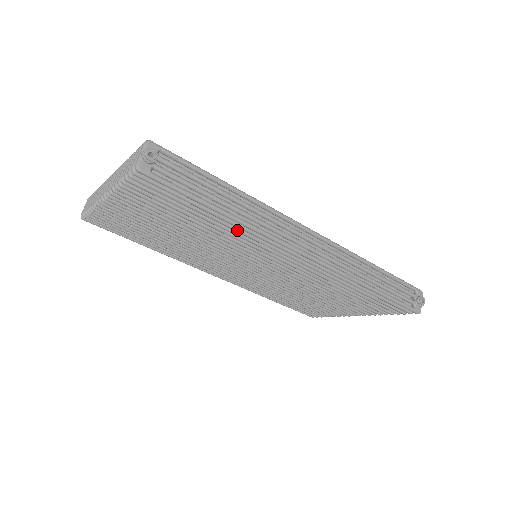
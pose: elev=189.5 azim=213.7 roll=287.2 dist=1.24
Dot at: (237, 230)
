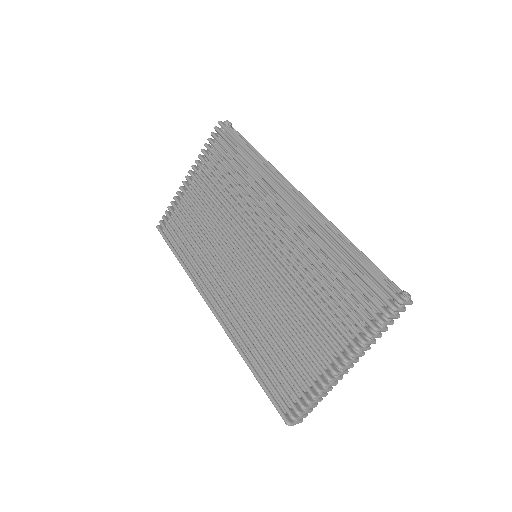
Dot at: (252, 174)
